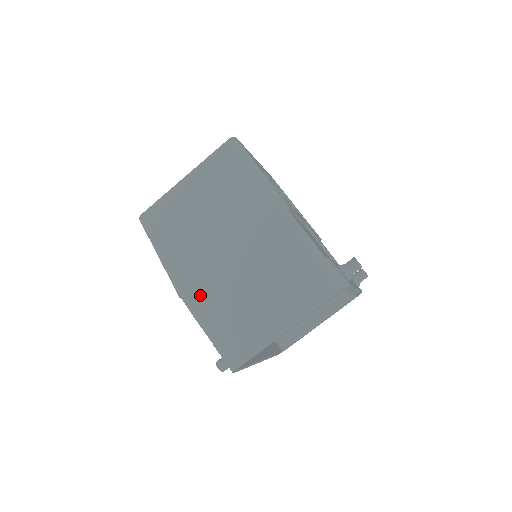
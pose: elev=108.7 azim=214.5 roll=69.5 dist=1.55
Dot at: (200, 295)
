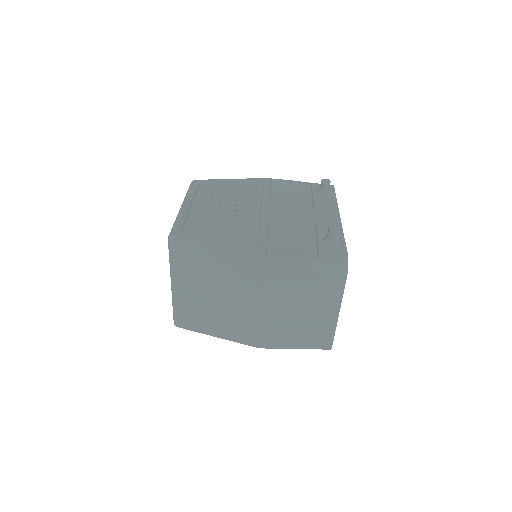
Dot at: (269, 339)
